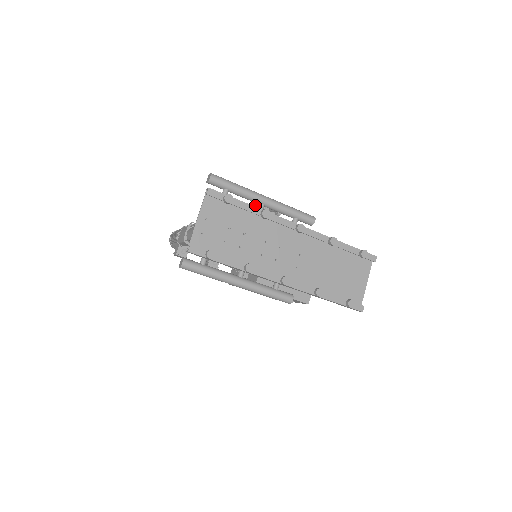
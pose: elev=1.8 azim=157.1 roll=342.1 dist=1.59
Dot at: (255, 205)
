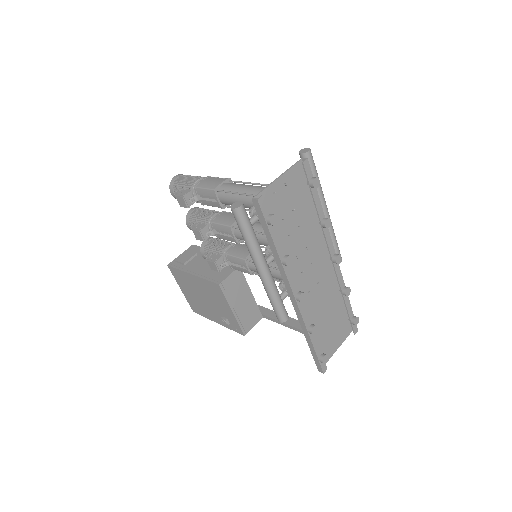
Dot at: occluded
